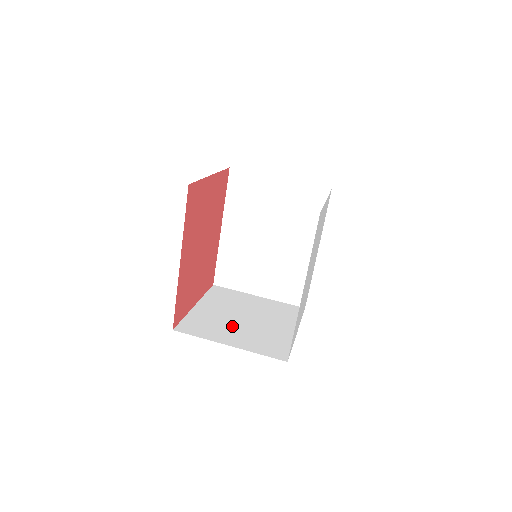
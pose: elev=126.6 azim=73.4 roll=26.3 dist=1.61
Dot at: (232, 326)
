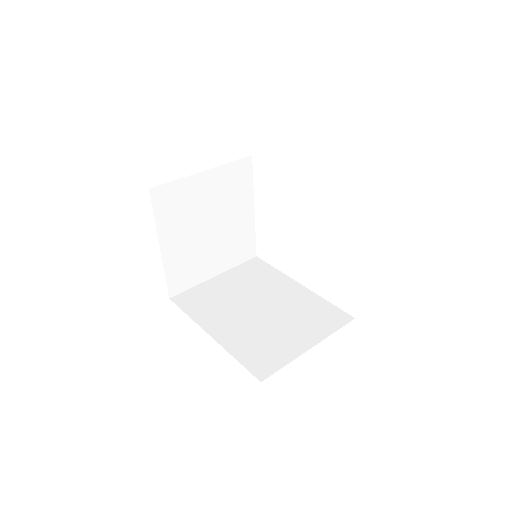
Dot at: occluded
